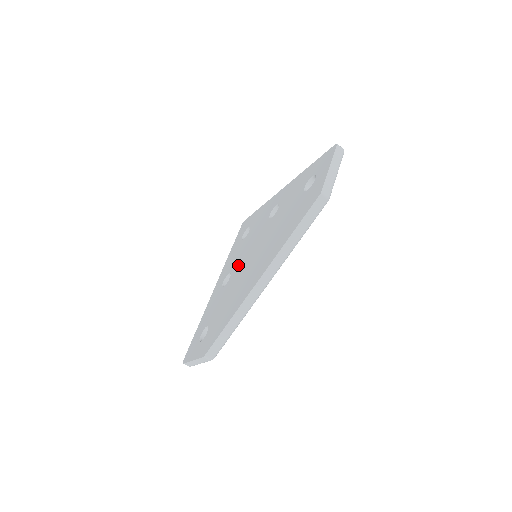
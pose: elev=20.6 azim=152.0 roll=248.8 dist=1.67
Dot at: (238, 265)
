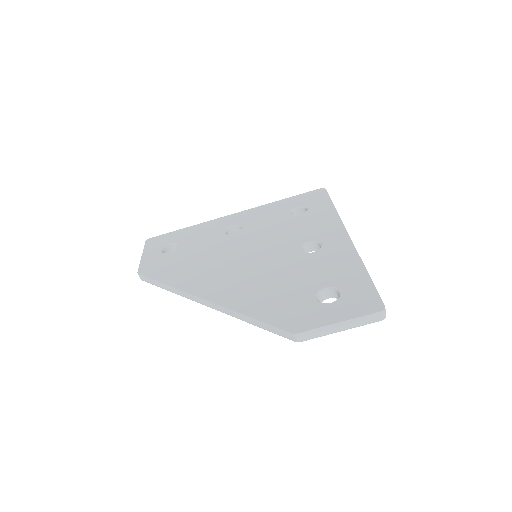
Dot at: (247, 237)
